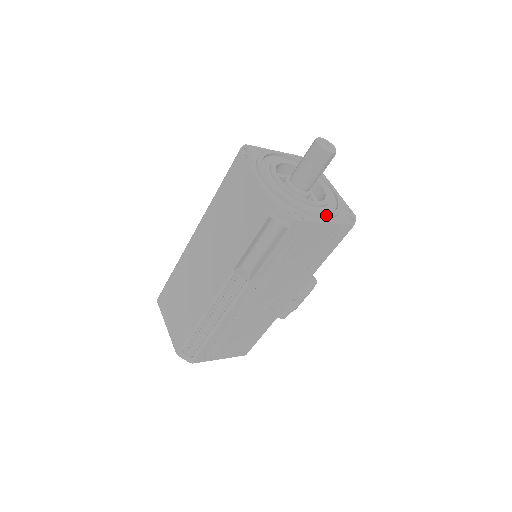
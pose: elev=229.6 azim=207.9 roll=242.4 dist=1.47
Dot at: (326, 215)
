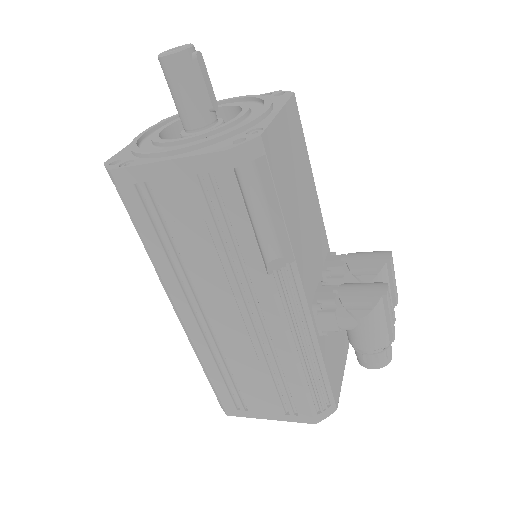
Dot at: (170, 149)
